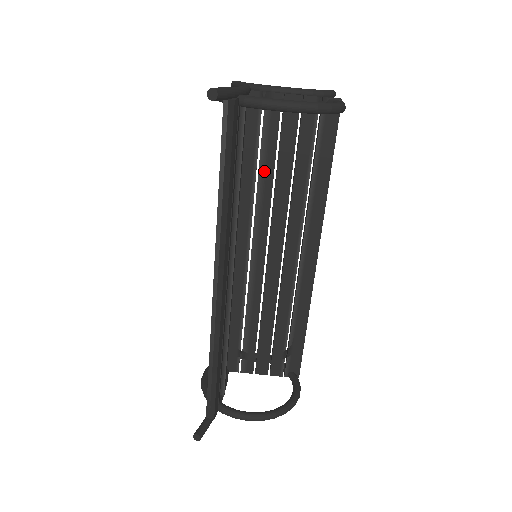
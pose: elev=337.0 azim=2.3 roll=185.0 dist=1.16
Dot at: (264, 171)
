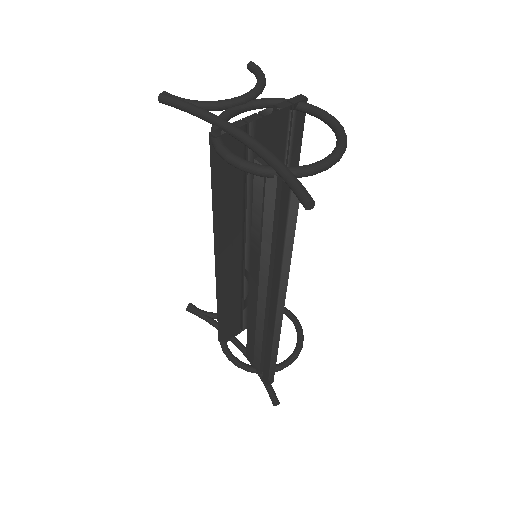
Dot at: (251, 189)
